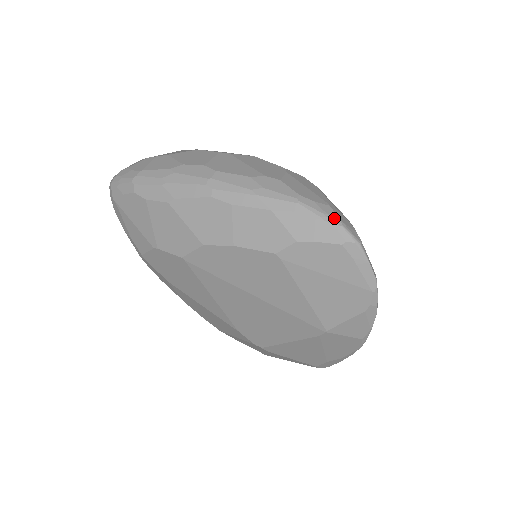
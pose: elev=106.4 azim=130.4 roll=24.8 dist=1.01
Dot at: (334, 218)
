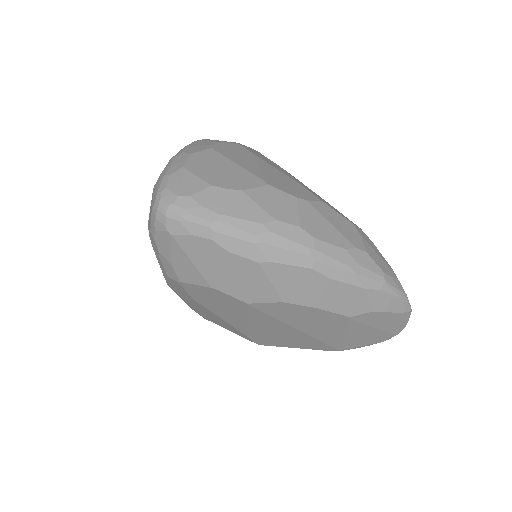
Dot at: (404, 294)
